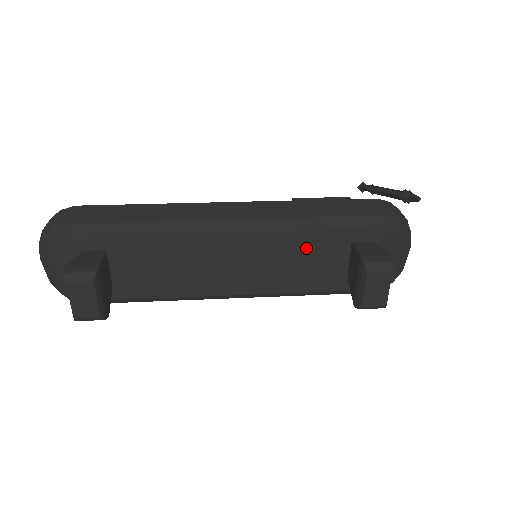
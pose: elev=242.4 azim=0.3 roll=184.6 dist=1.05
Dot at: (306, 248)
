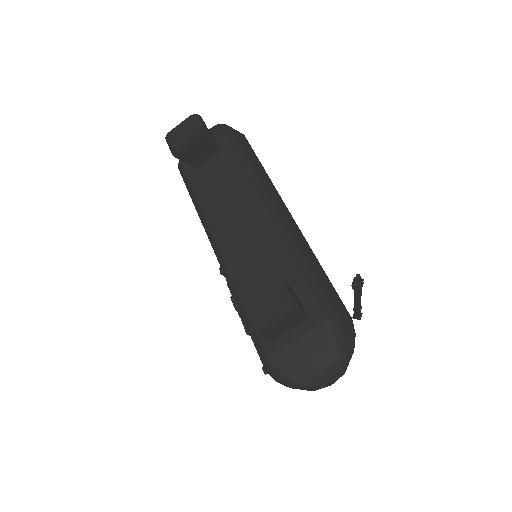
Dot at: (278, 269)
